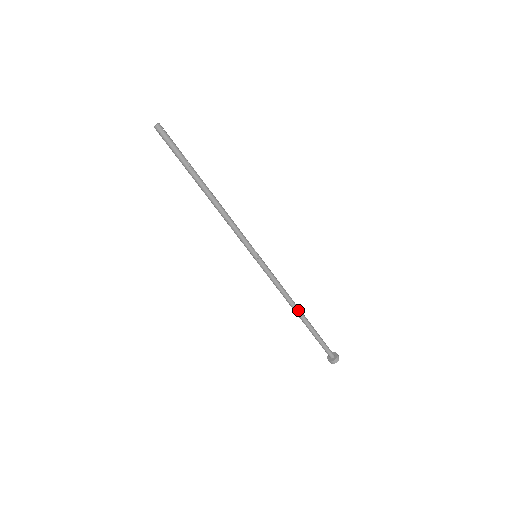
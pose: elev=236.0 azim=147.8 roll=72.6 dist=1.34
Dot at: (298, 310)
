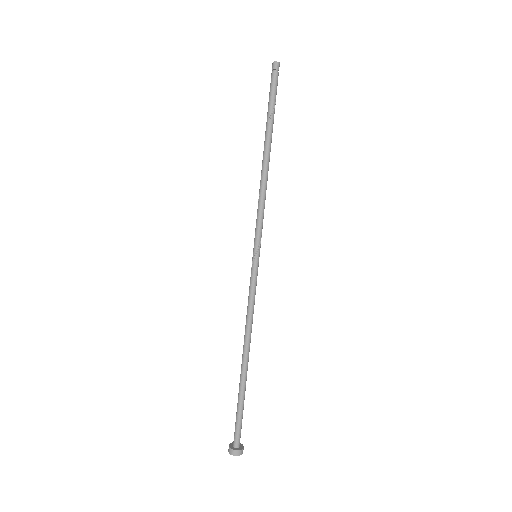
Dot at: (245, 353)
